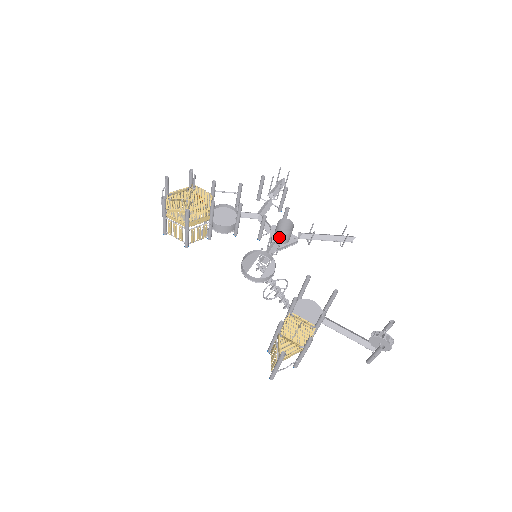
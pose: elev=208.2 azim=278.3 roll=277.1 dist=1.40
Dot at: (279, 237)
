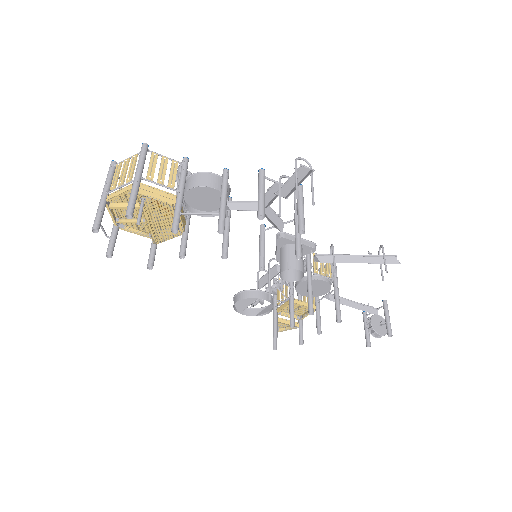
Dot at: occluded
